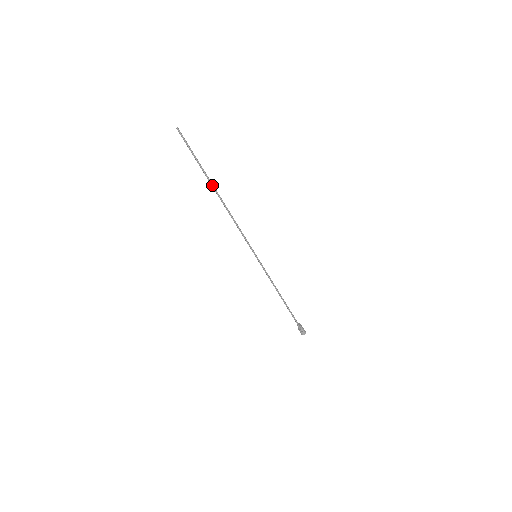
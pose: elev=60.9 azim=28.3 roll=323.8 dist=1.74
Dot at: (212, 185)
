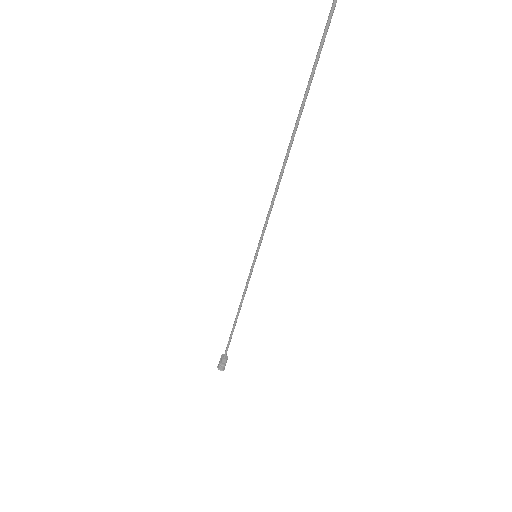
Dot at: (297, 126)
